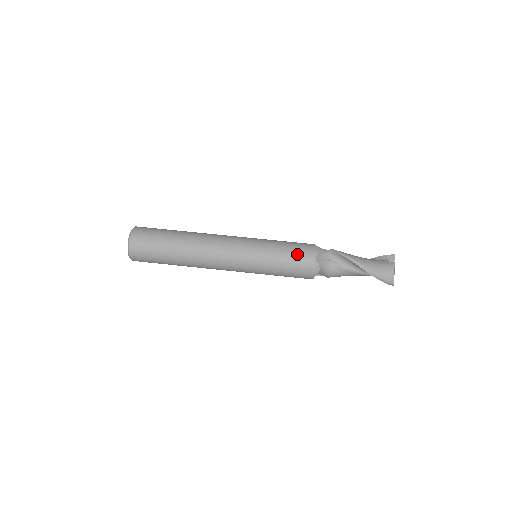
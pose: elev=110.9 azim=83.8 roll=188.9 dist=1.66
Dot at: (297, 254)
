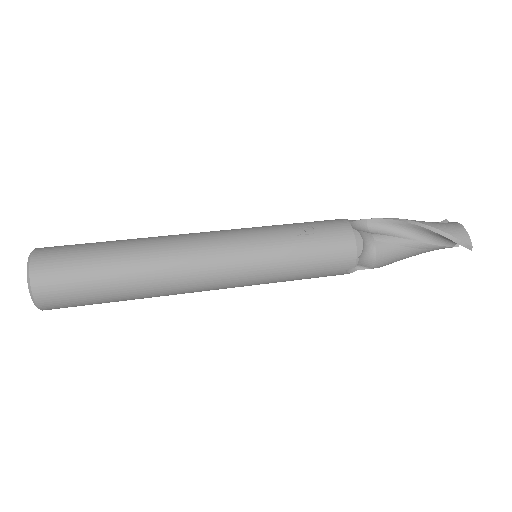
Dot at: (321, 226)
